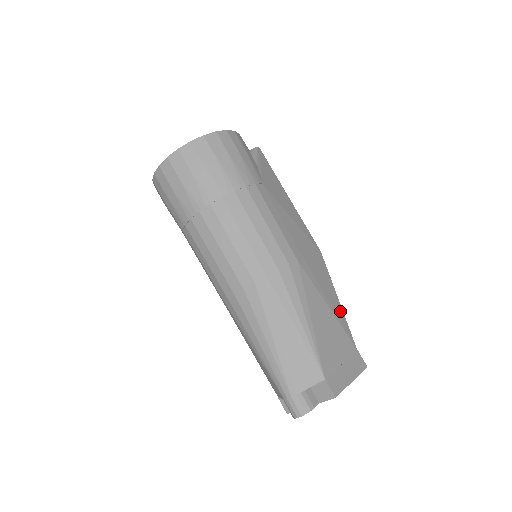
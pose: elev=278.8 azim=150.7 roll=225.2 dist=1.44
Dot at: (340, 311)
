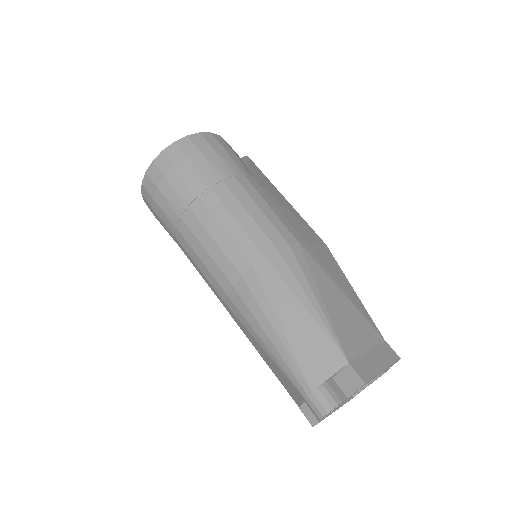
Dot at: (357, 300)
